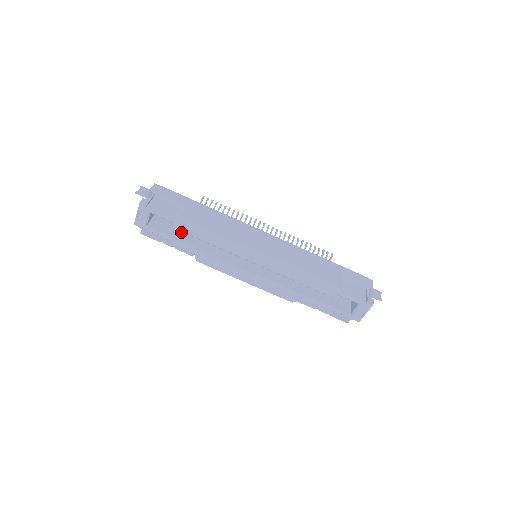
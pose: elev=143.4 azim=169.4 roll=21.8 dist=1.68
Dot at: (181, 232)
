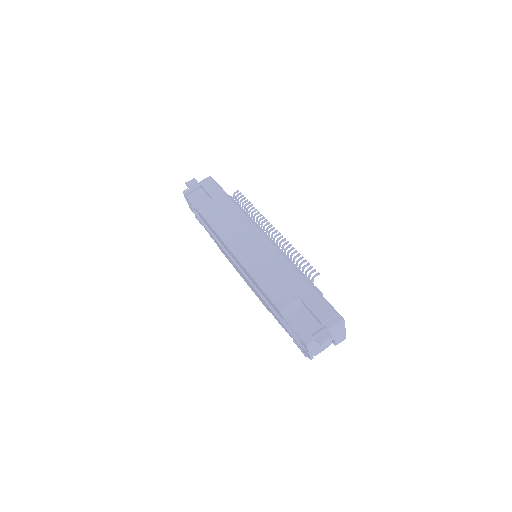
Dot at: occluded
